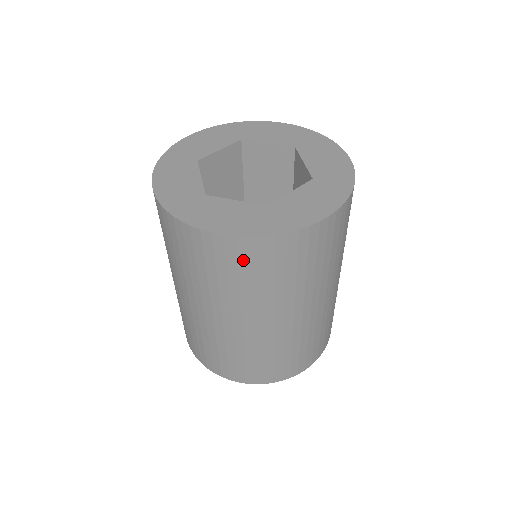
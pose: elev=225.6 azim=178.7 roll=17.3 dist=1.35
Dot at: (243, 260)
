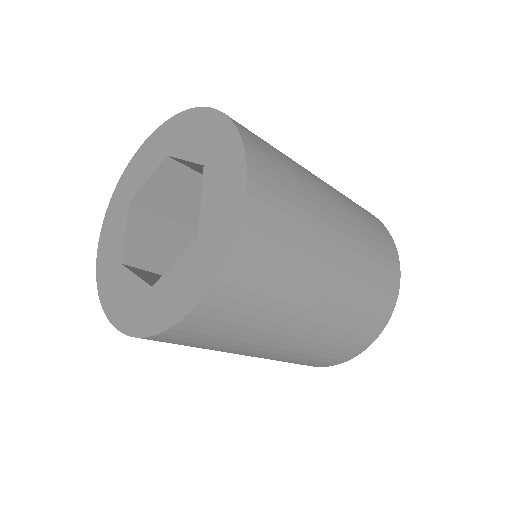
Dot at: occluded
